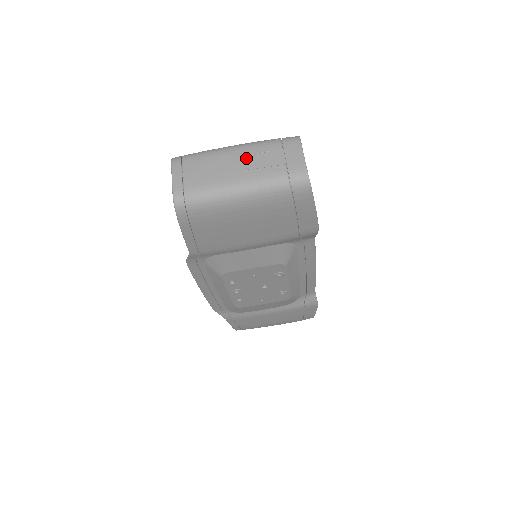
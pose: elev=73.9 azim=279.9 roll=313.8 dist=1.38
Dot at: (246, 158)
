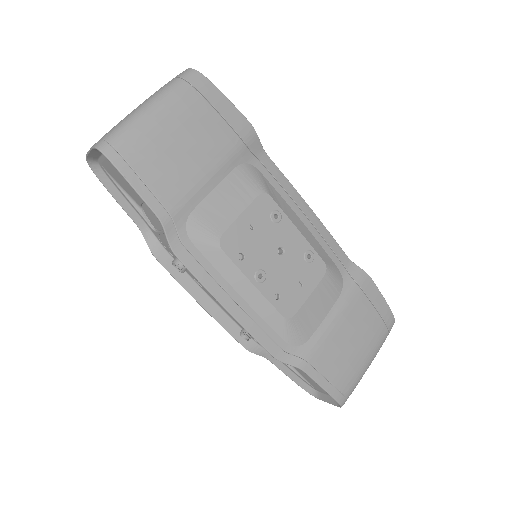
Dot at: occluded
